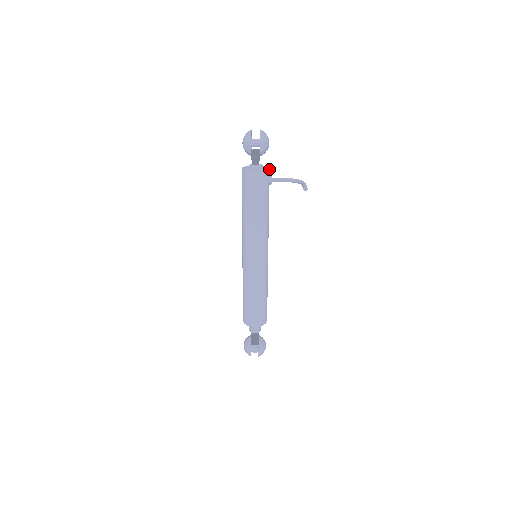
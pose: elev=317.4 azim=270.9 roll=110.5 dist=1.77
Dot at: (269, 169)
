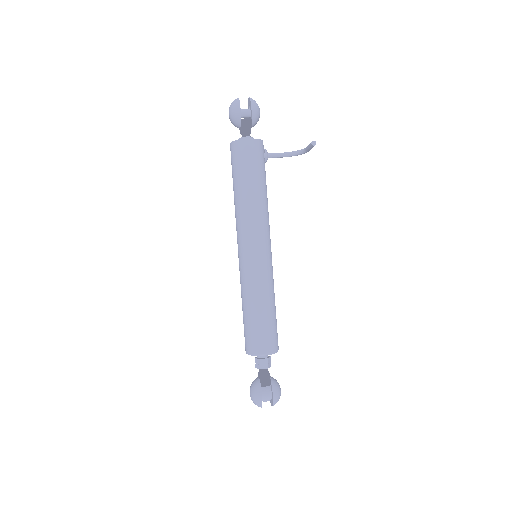
Dot at: occluded
